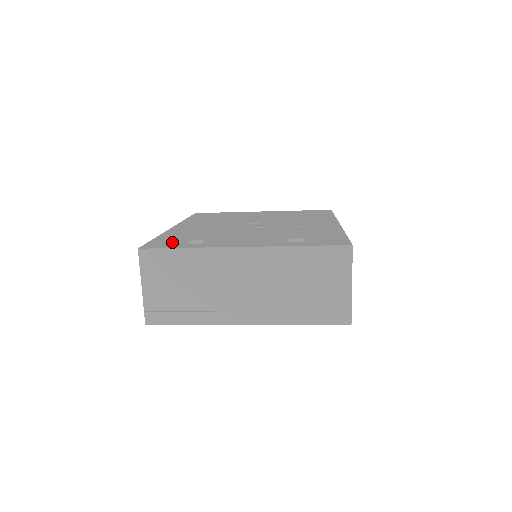
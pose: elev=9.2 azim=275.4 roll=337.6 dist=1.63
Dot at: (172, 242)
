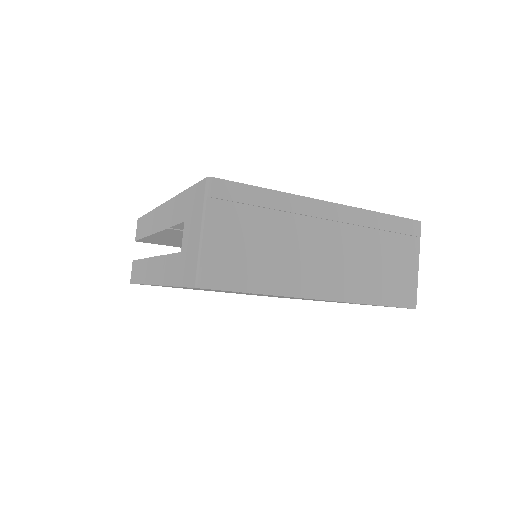
Dot at: occluded
